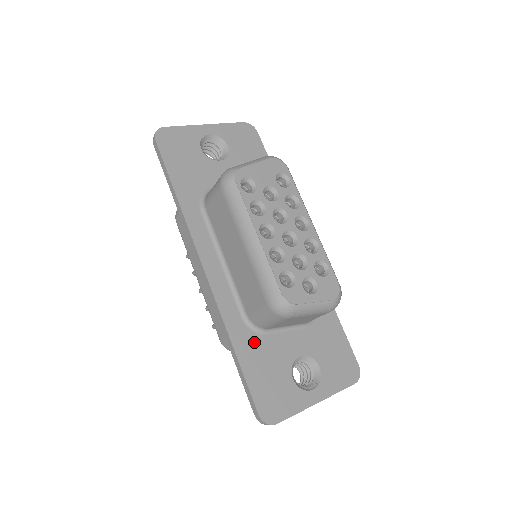
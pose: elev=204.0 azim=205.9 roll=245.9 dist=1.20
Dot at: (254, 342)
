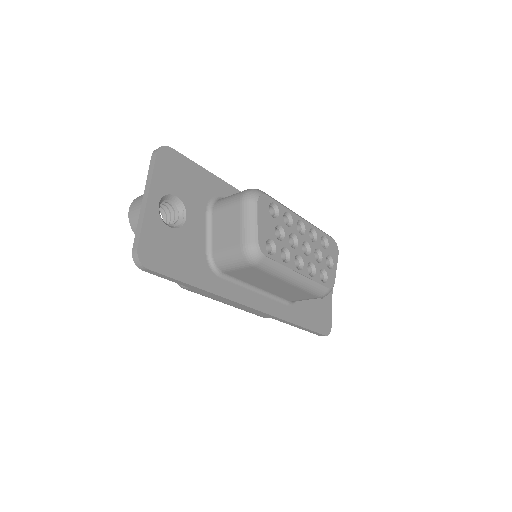
Dot at: (299, 308)
